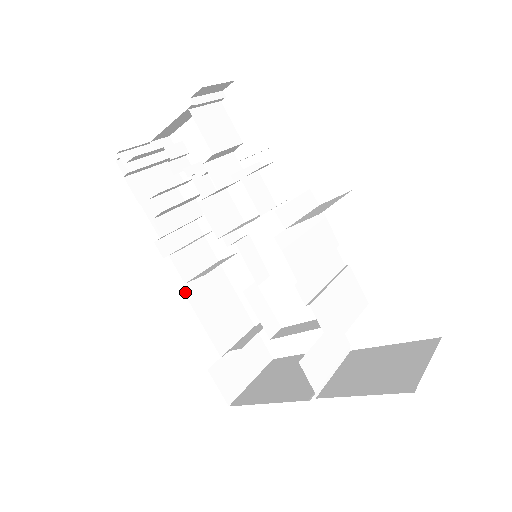
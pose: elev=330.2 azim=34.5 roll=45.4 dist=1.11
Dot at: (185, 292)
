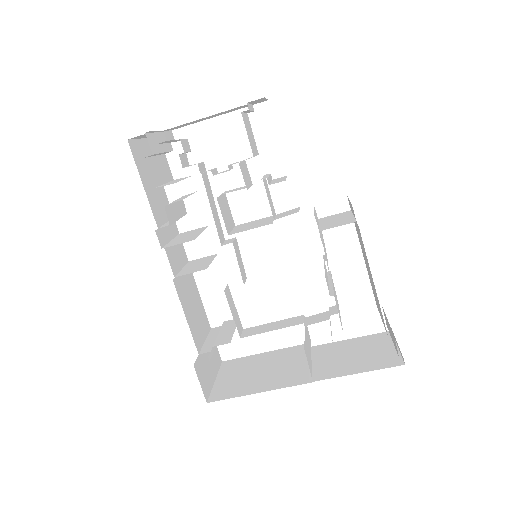
Dot at: (175, 286)
